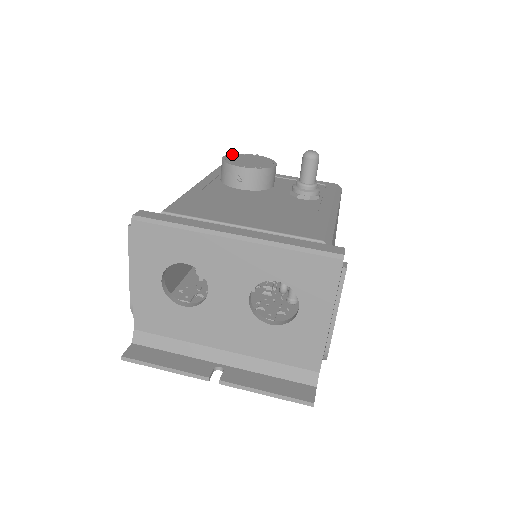
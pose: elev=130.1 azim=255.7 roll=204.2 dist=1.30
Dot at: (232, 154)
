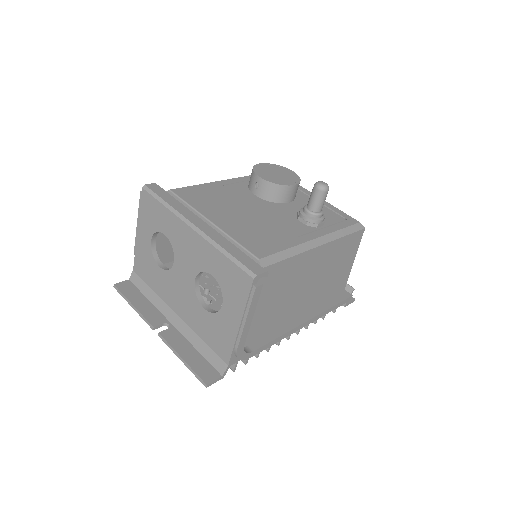
Dot at: (271, 164)
